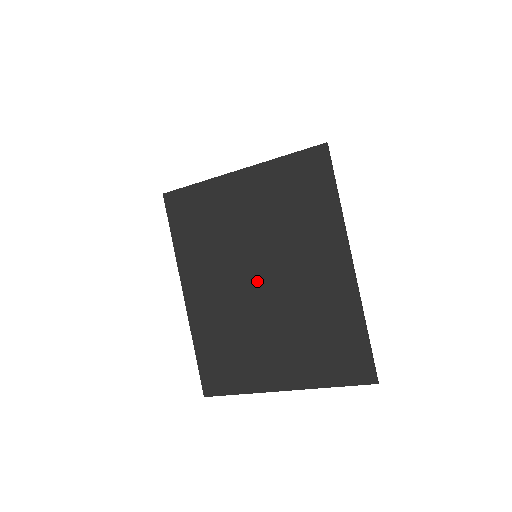
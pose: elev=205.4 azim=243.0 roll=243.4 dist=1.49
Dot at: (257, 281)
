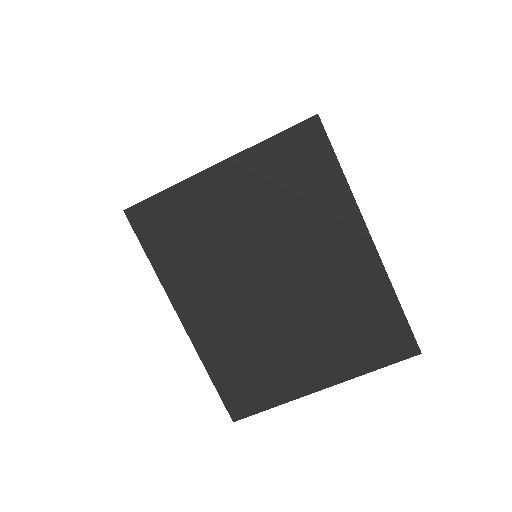
Dot at: (268, 284)
